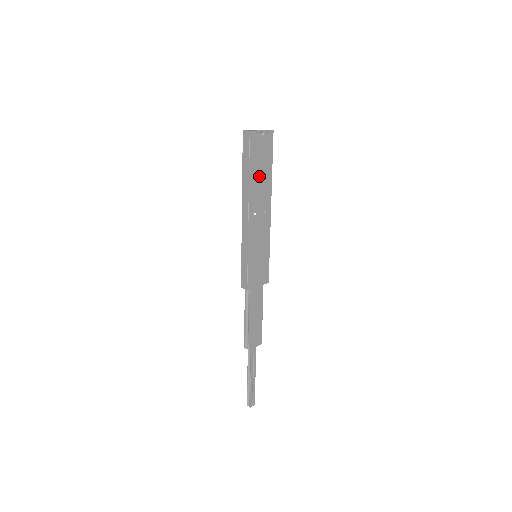
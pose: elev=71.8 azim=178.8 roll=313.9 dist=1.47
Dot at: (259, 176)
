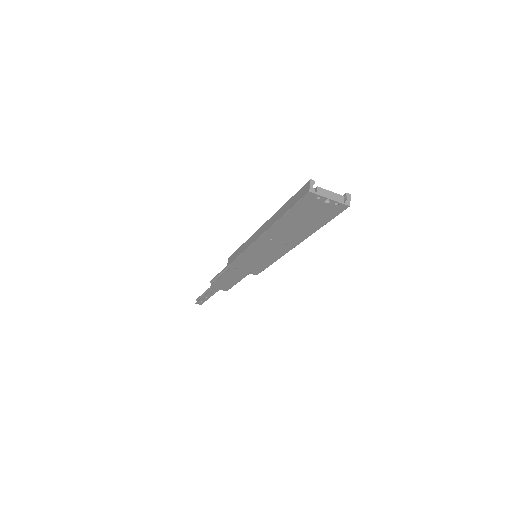
Dot at: (297, 223)
